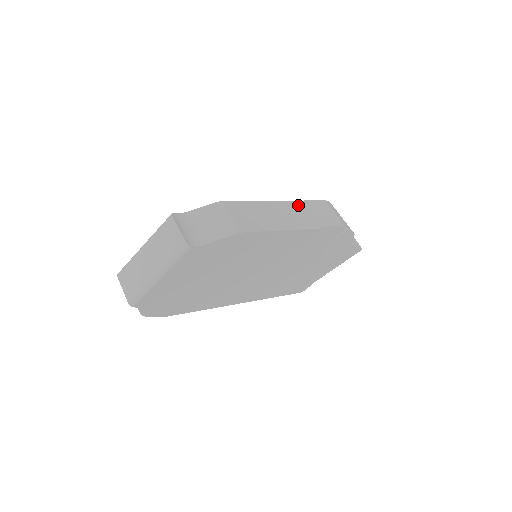
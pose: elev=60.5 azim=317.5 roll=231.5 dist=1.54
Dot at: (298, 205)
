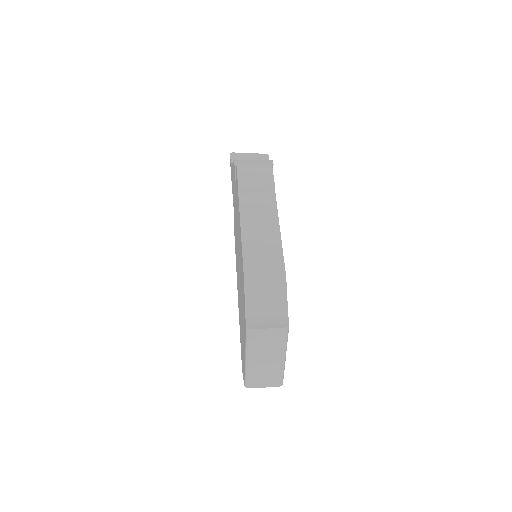
Dot at: (244, 200)
